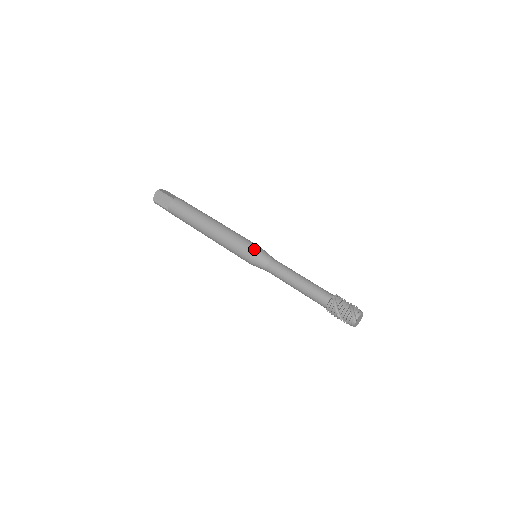
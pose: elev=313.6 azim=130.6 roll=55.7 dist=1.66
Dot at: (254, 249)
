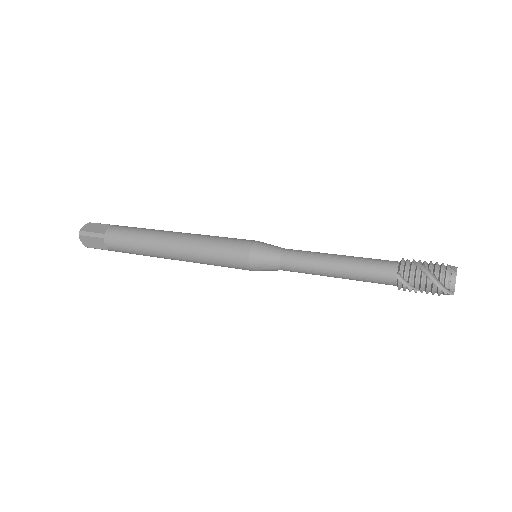
Dot at: occluded
